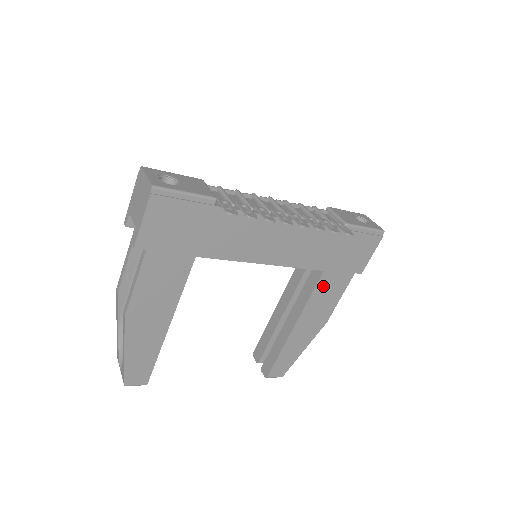
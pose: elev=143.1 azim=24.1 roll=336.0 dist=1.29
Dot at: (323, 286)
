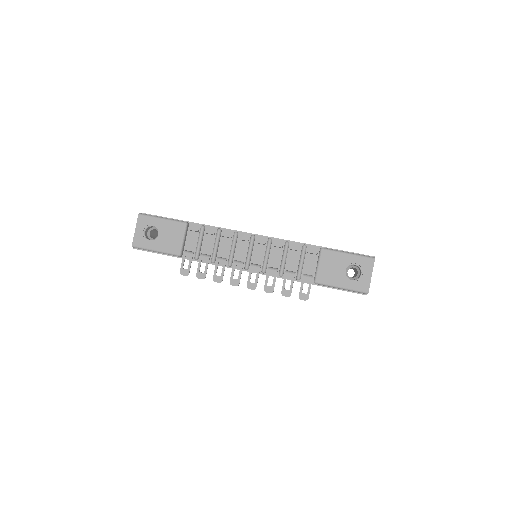
Dot at: occluded
